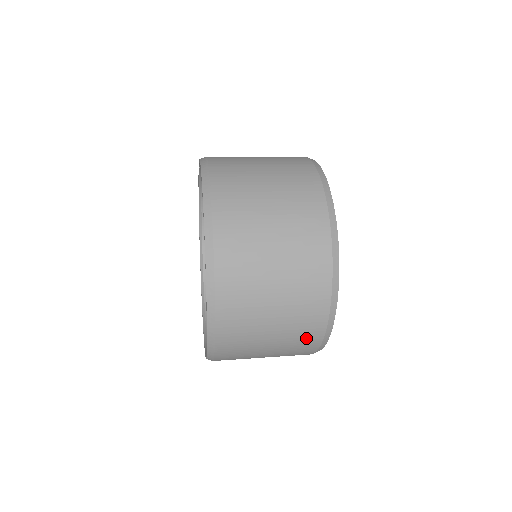
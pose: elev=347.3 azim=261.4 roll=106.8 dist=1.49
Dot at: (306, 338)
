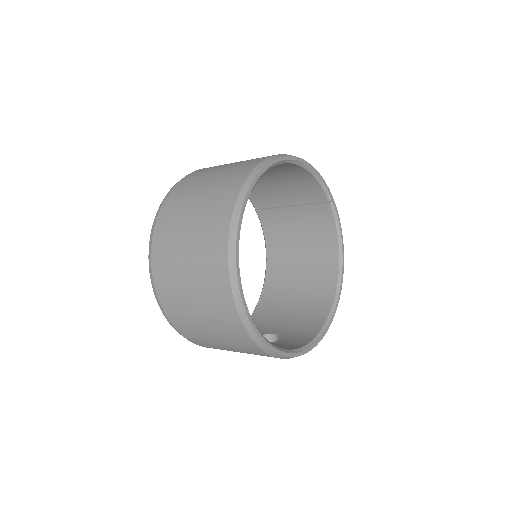
Dot at: (214, 261)
